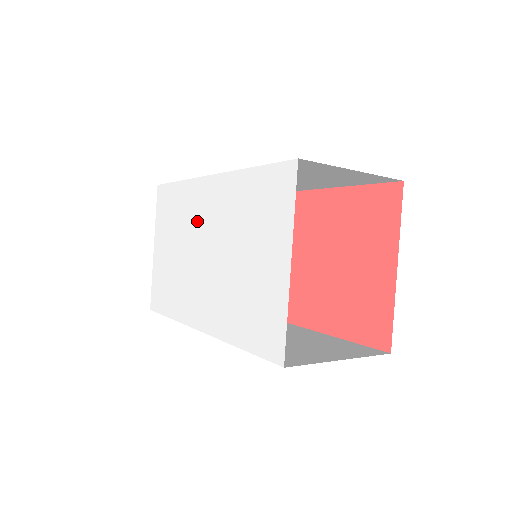
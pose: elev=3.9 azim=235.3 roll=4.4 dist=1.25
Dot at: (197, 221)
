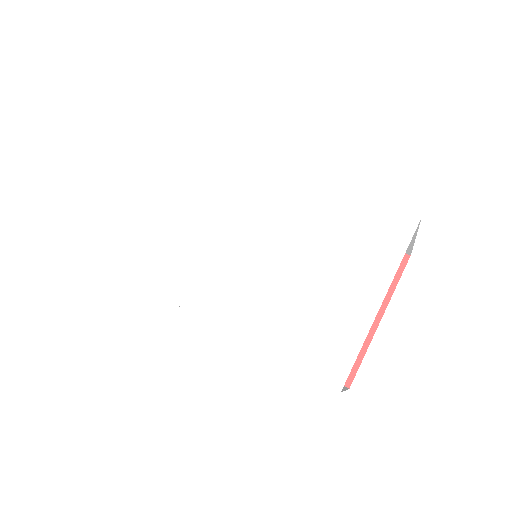
Dot at: (235, 199)
